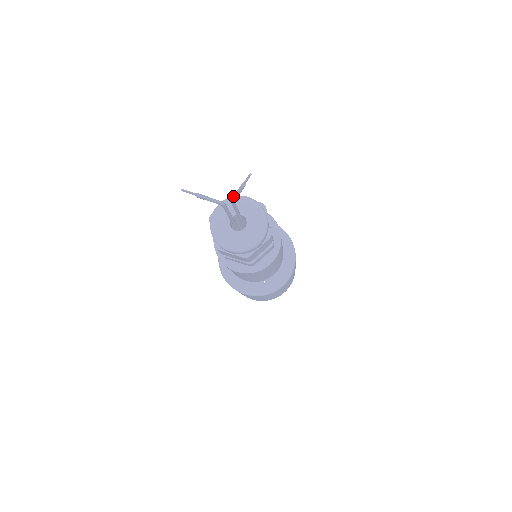
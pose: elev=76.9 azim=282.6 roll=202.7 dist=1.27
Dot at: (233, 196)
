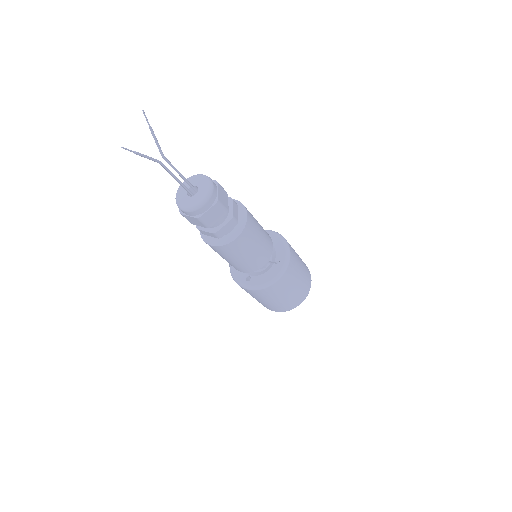
Dot at: (178, 189)
